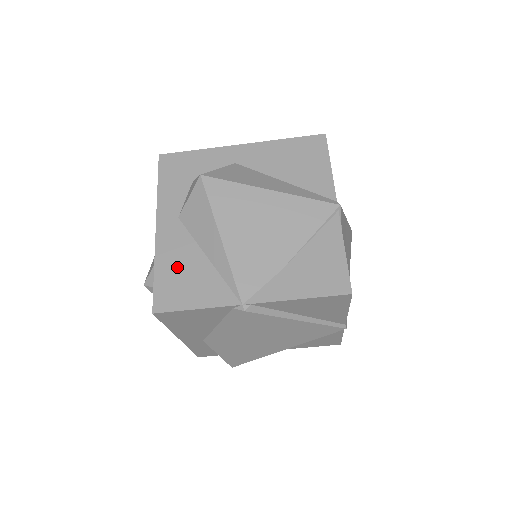
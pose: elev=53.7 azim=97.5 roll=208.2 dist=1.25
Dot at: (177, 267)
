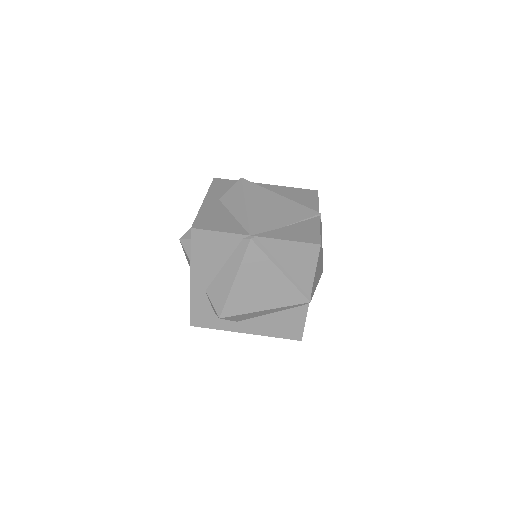
Dot at: (213, 215)
